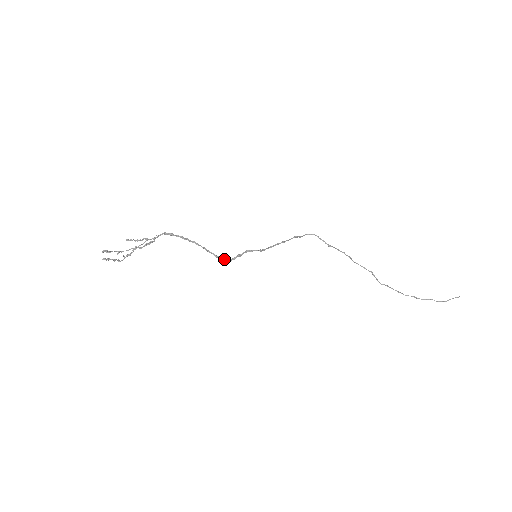
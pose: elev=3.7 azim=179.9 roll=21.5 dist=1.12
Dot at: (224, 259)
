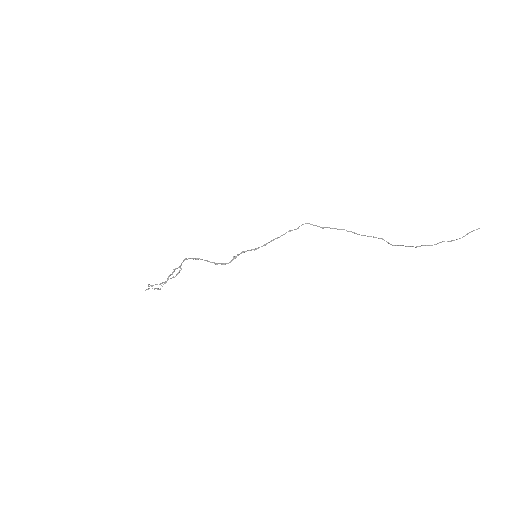
Dot at: (222, 264)
